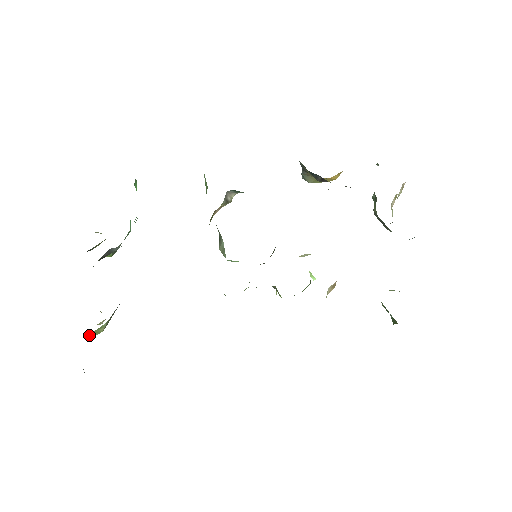
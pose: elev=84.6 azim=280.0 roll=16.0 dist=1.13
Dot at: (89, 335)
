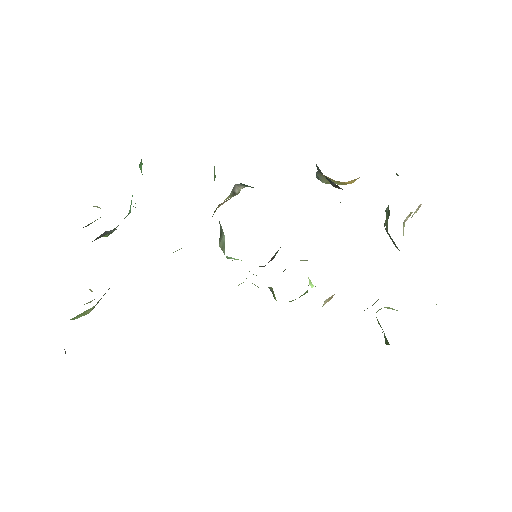
Dot at: (75, 317)
